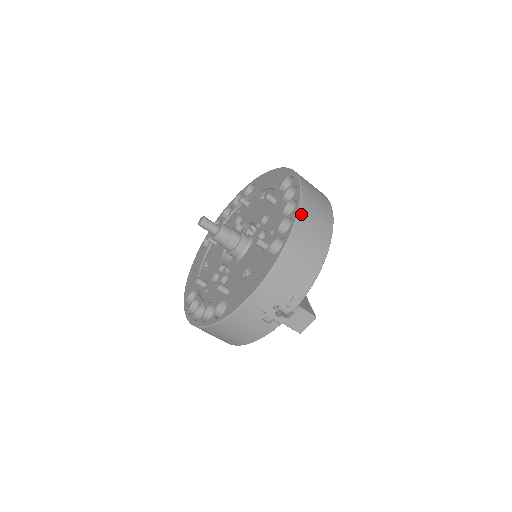
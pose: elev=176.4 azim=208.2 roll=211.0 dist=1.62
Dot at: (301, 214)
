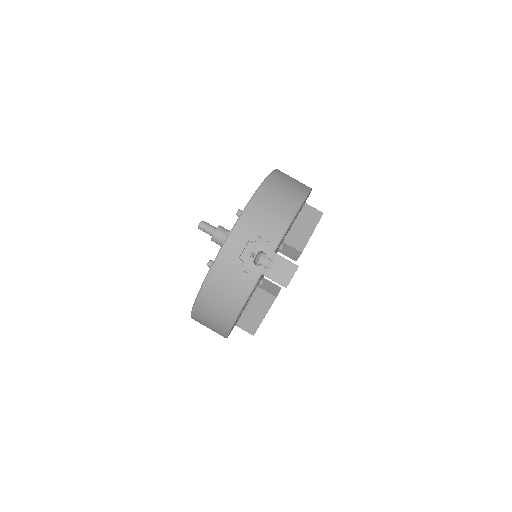
Dot at: (270, 178)
